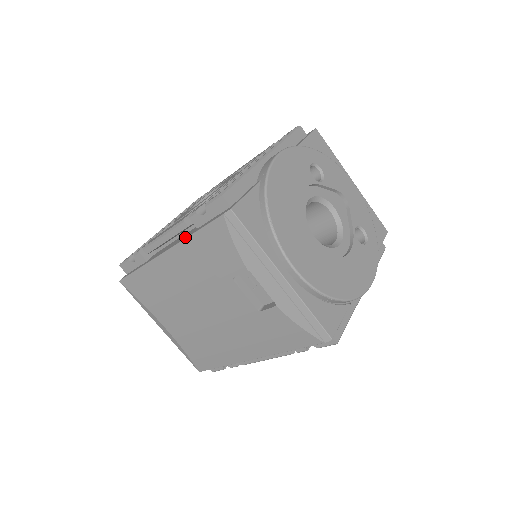
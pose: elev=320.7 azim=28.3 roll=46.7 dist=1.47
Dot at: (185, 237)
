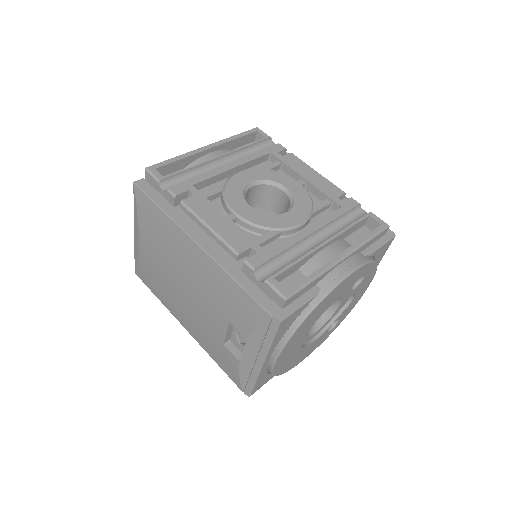
Dot at: (226, 266)
